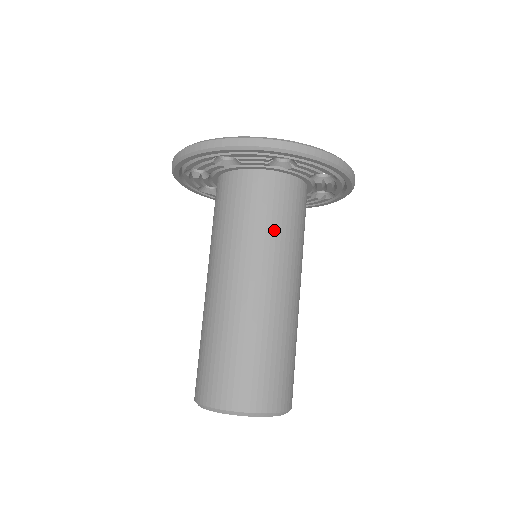
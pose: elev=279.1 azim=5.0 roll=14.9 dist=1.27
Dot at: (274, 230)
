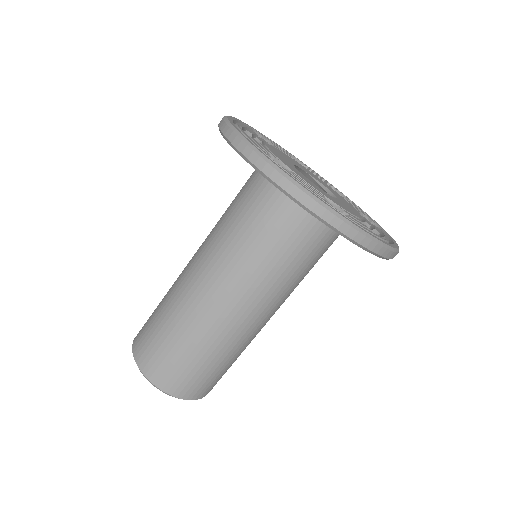
Dot at: (244, 239)
